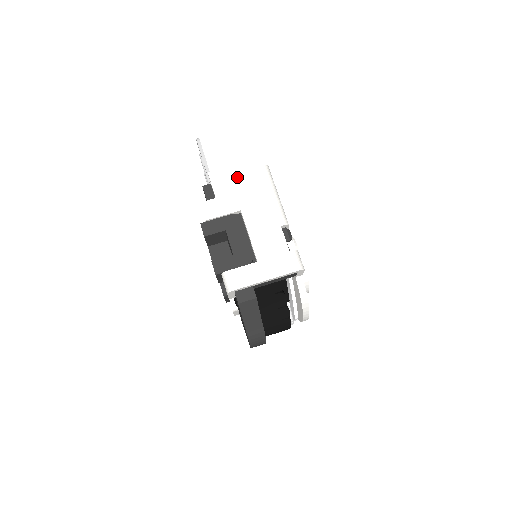
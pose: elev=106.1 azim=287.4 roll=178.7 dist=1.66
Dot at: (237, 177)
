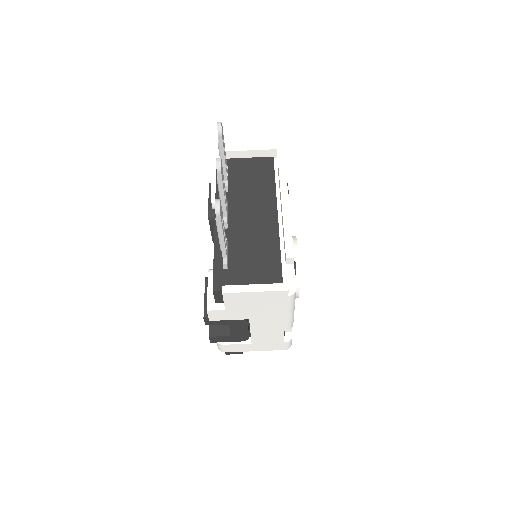
Dot at: (255, 300)
